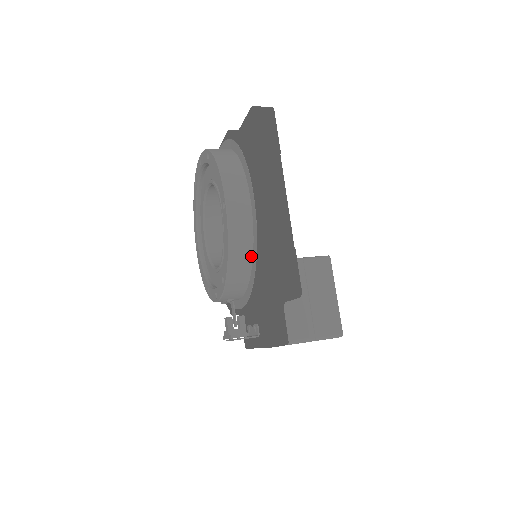
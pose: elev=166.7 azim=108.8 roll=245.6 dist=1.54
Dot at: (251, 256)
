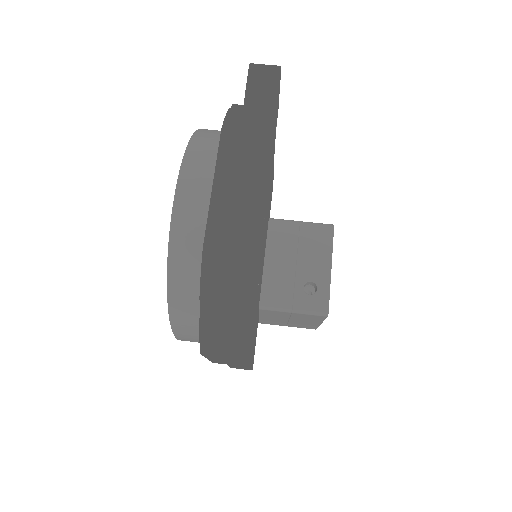
Dot at: occluded
